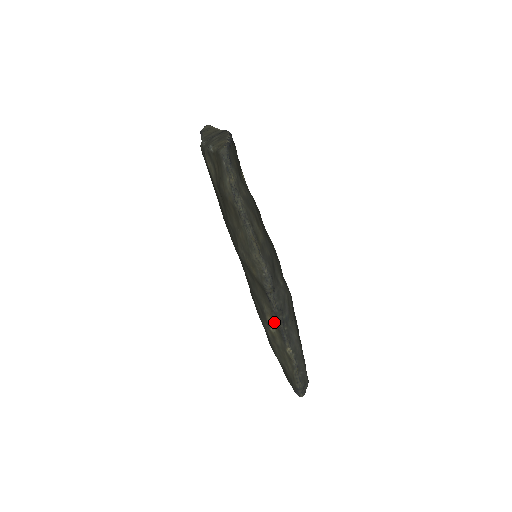
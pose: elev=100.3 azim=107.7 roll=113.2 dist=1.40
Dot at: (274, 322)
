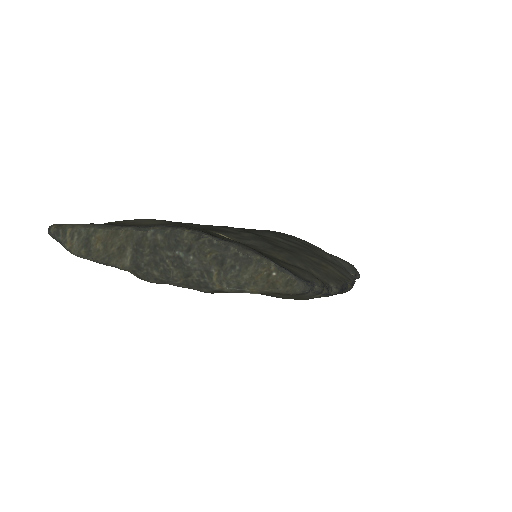
Dot at: occluded
